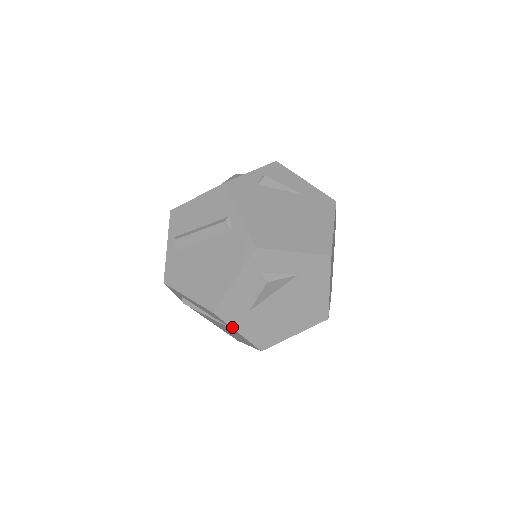
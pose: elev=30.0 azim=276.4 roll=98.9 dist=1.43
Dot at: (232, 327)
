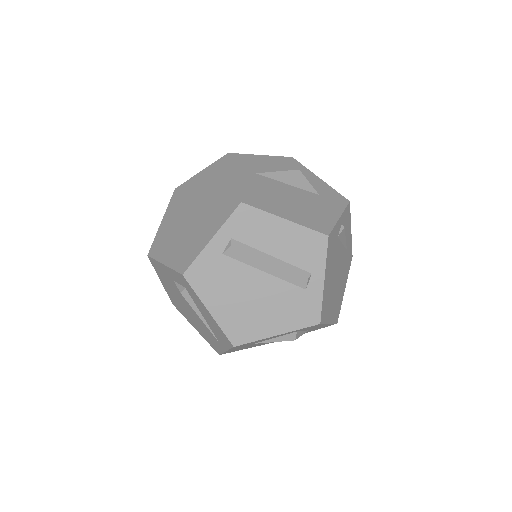
Dot at: occluded
